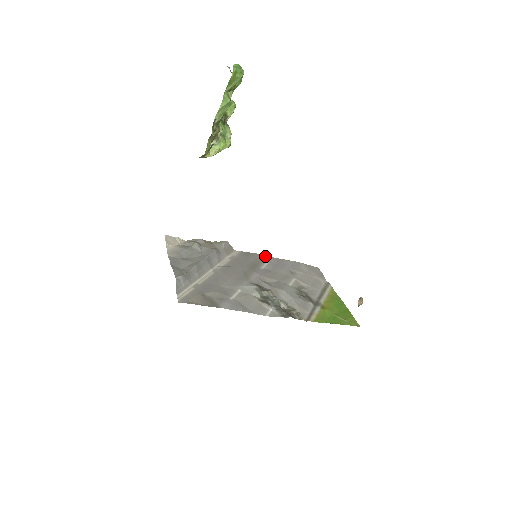
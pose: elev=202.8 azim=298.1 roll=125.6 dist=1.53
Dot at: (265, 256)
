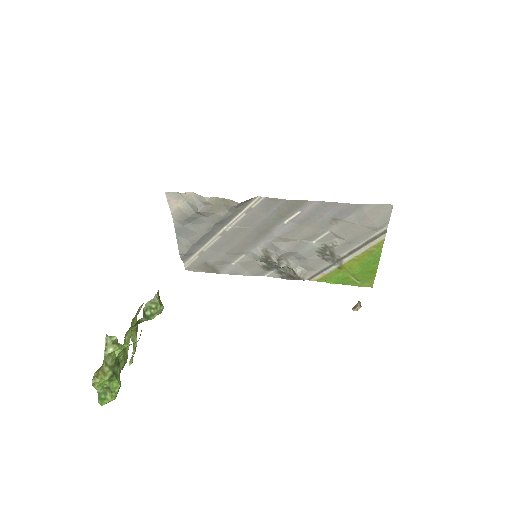
Dot at: (300, 202)
